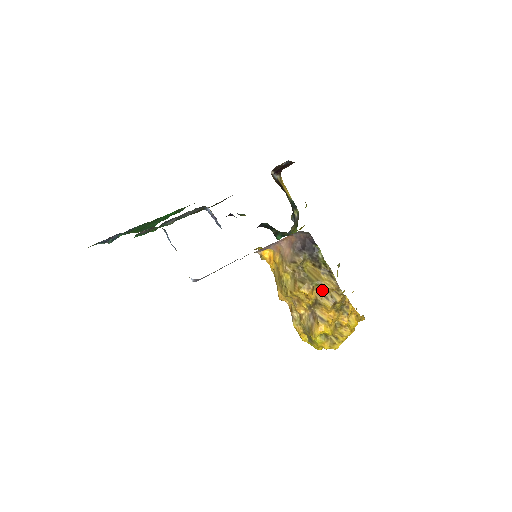
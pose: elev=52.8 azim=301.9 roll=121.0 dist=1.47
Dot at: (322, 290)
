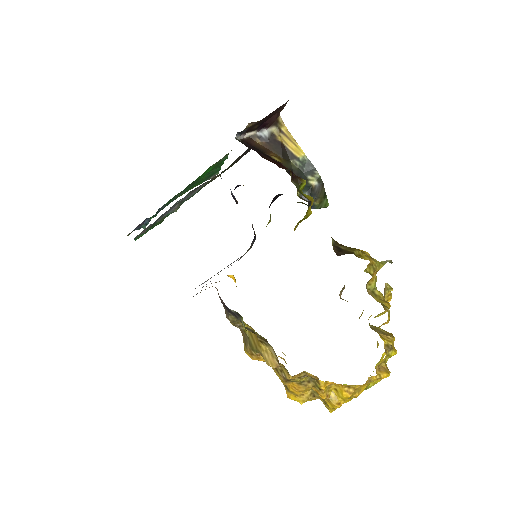
Dot at: occluded
